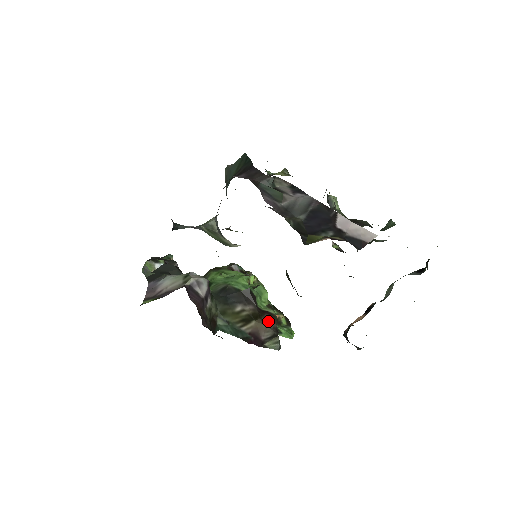
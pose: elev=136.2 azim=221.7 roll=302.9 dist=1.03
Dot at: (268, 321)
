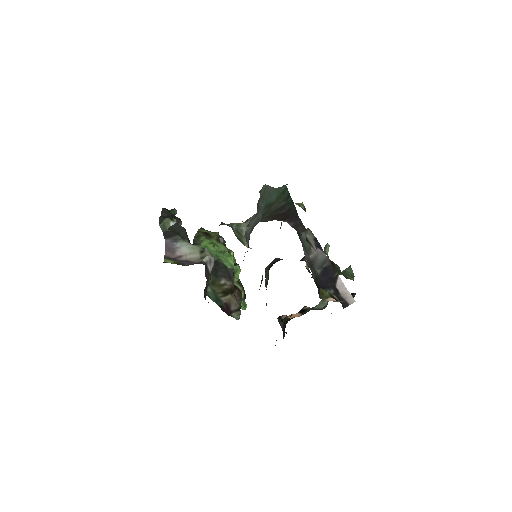
Dot at: (237, 296)
